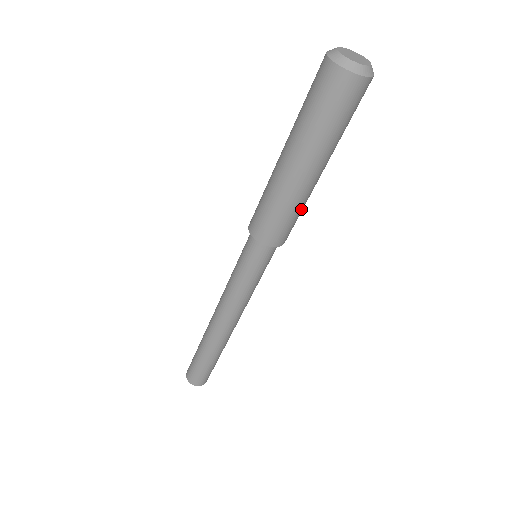
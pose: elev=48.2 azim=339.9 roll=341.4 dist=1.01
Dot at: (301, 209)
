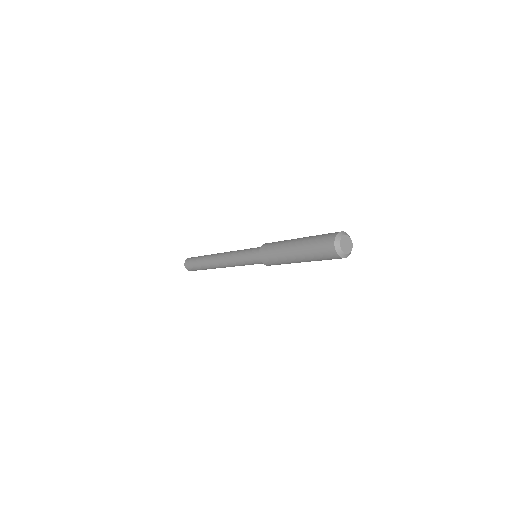
Dot at: occluded
